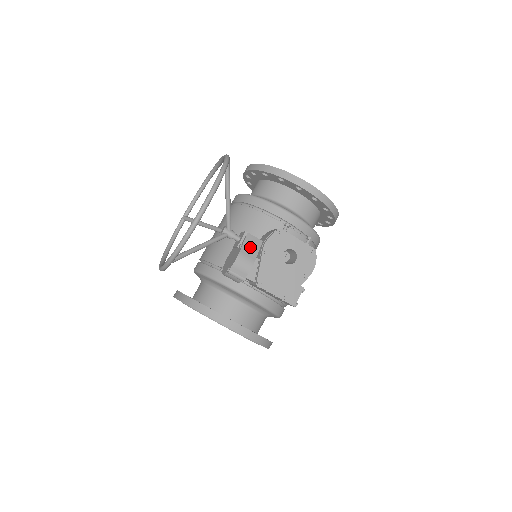
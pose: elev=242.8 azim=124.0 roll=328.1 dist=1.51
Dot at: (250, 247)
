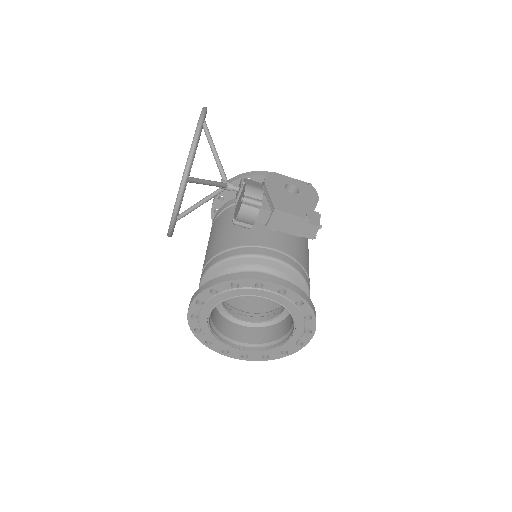
Dot at: (253, 183)
